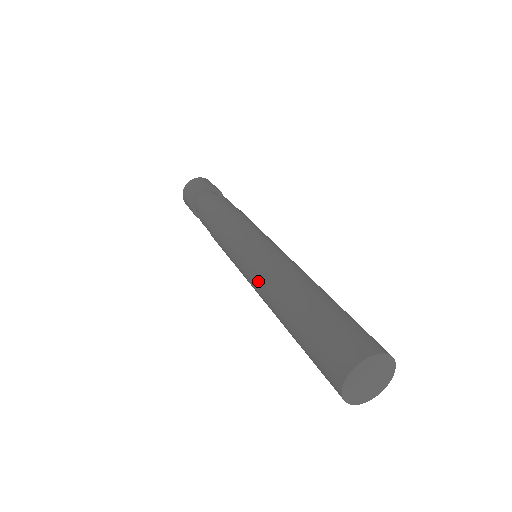
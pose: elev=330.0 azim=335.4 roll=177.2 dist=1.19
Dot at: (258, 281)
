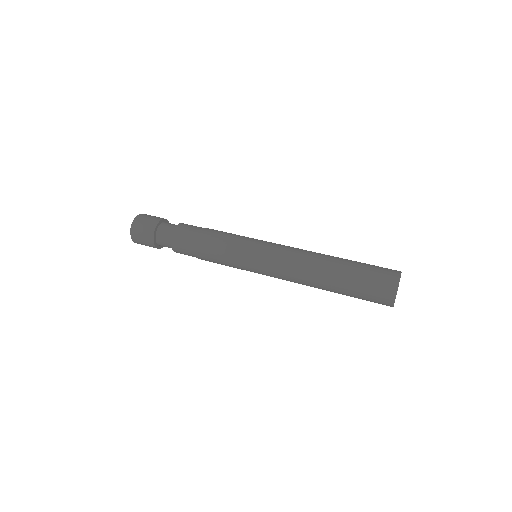
Dot at: (287, 276)
